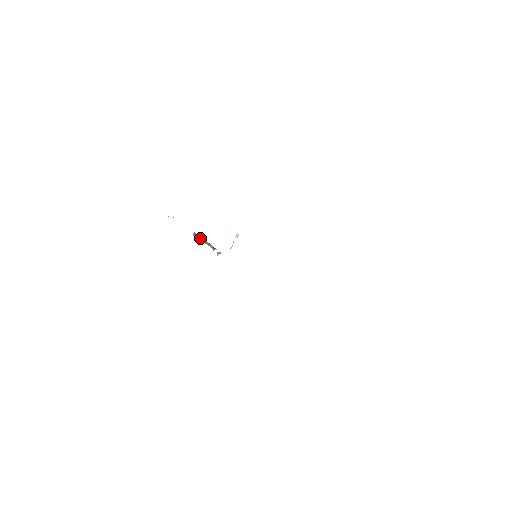
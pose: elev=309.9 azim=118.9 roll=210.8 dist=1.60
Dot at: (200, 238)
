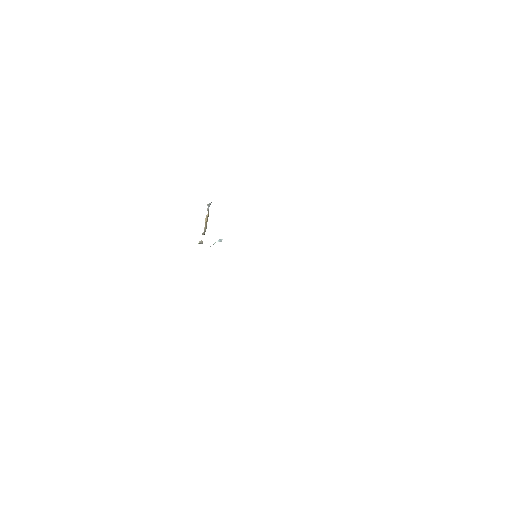
Dot at: (208, 213)
